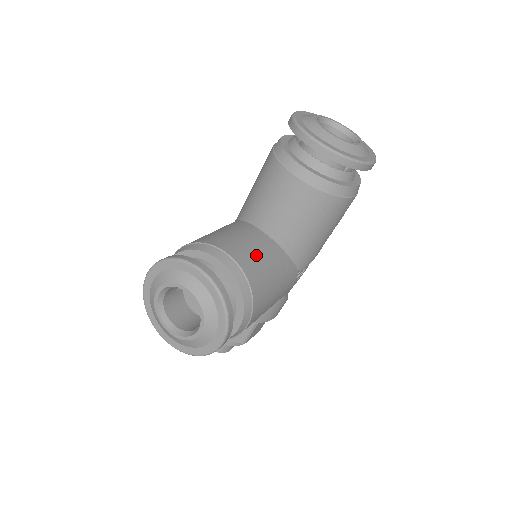
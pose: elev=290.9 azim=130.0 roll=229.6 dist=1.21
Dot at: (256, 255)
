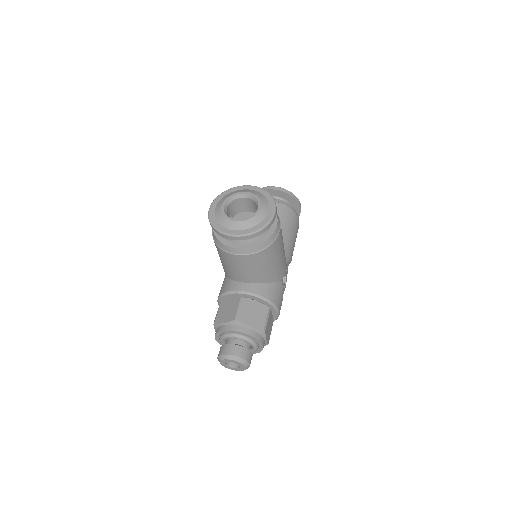
Dot at: occluded
